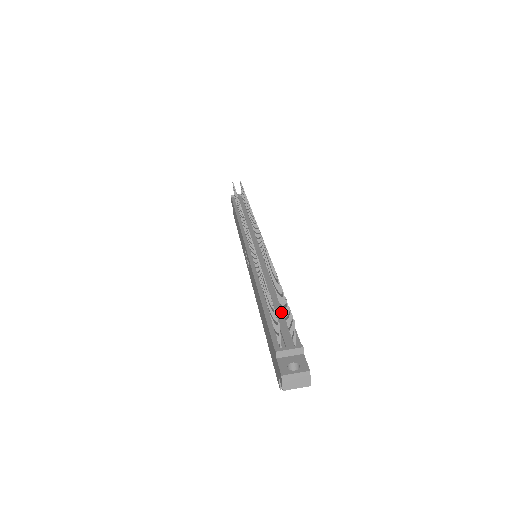
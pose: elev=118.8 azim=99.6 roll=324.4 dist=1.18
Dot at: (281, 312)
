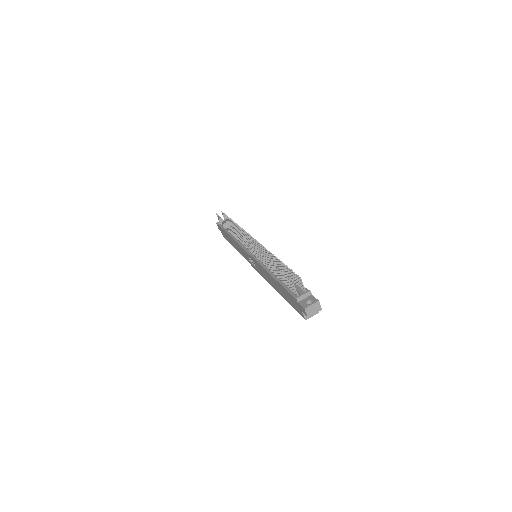
Dot at: occluded
